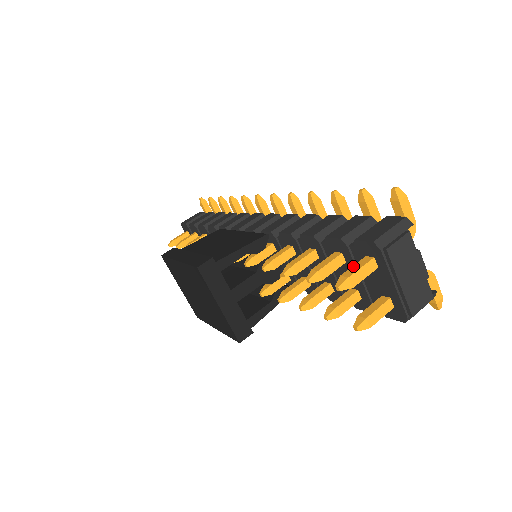
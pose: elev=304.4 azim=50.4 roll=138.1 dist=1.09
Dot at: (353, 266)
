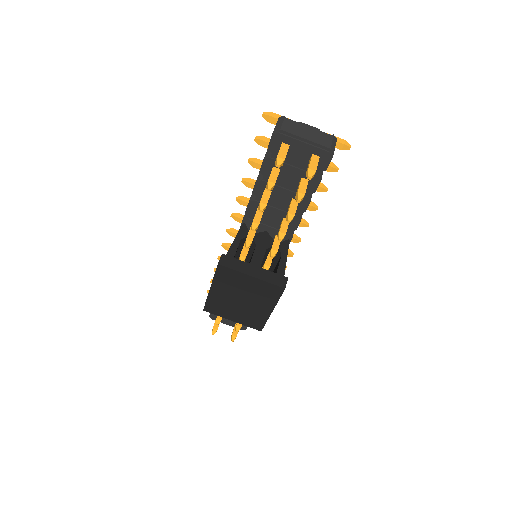
Dot at: occluded
